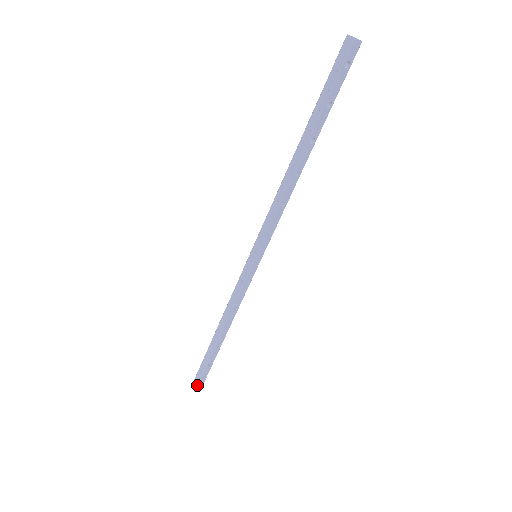
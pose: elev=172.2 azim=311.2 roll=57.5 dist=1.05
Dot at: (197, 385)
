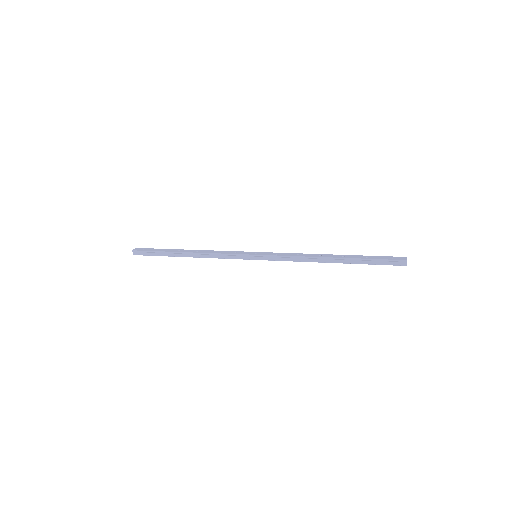
Dot at: occluded
